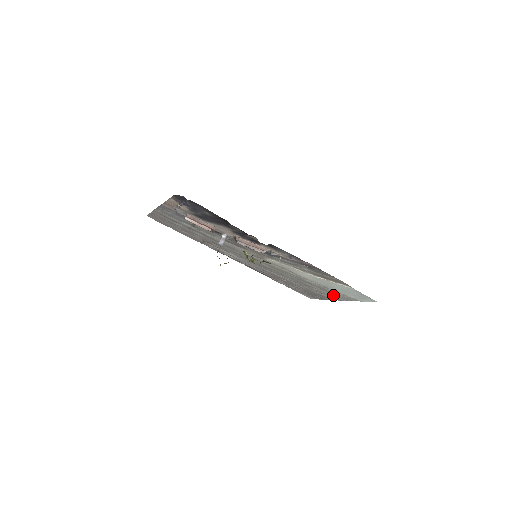
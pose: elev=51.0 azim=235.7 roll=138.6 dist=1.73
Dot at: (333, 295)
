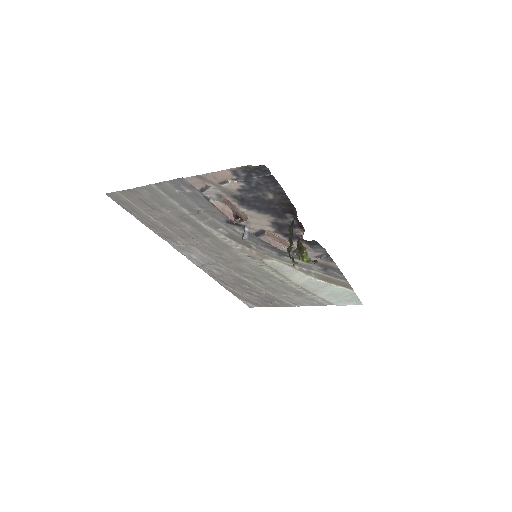
Dot at: (302, 301)
